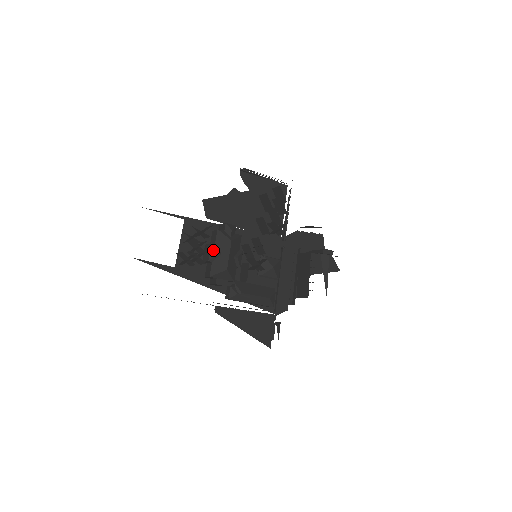
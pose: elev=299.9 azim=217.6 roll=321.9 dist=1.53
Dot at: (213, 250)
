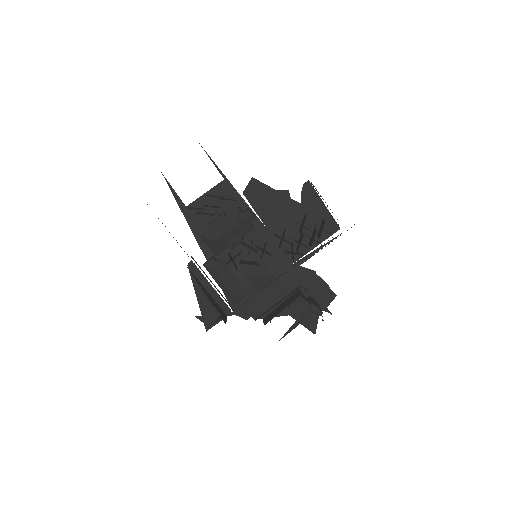
Dot at: (219, 219)
